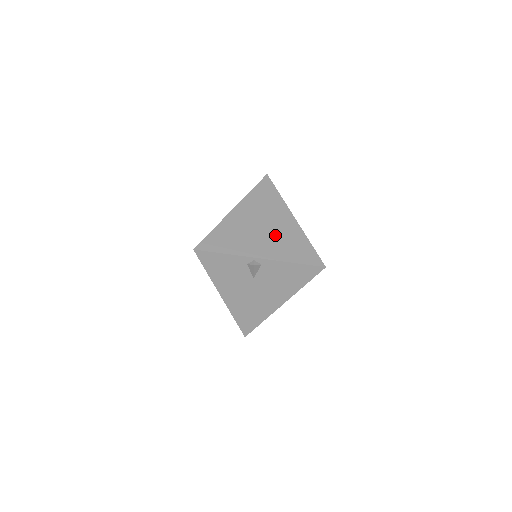
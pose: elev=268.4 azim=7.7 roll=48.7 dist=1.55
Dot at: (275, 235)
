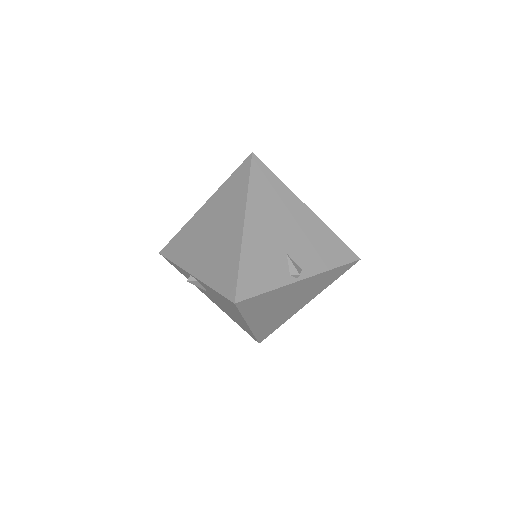
Dot at: (216, 246)
